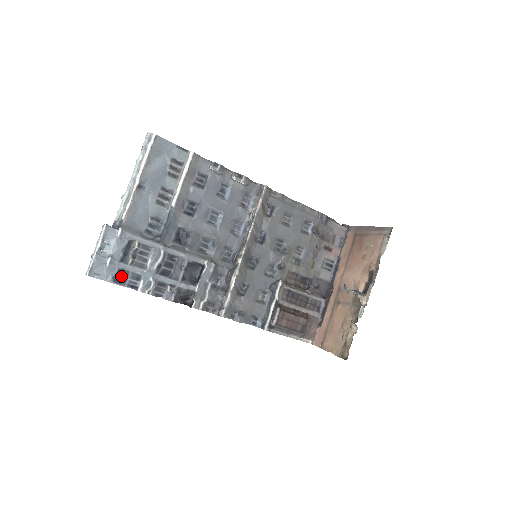
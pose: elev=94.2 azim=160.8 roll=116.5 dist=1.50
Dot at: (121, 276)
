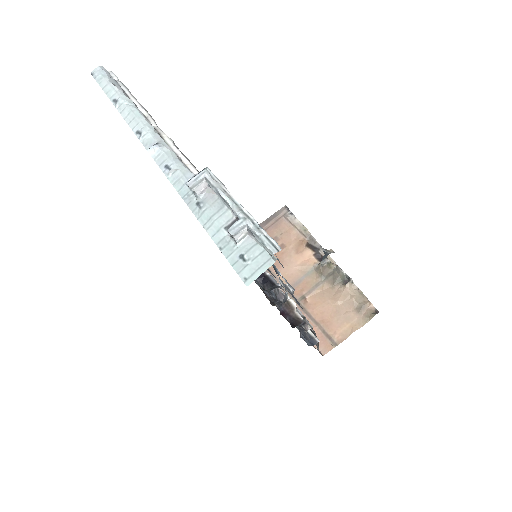
Dot at: occluded
